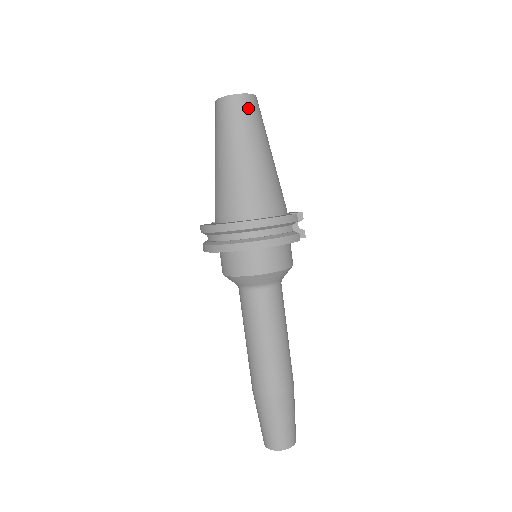
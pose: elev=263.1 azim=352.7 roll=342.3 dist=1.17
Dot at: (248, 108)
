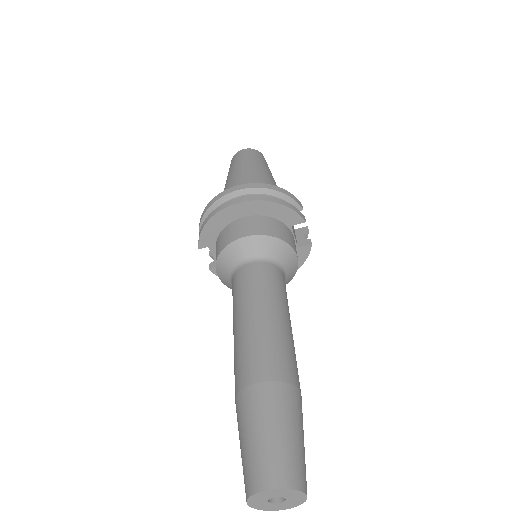
Dot at: (259, 155)
